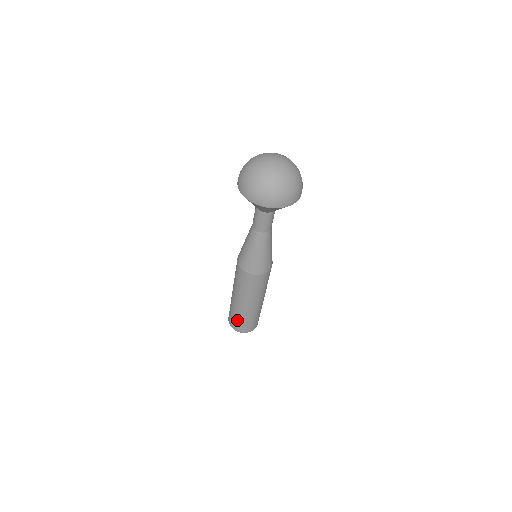
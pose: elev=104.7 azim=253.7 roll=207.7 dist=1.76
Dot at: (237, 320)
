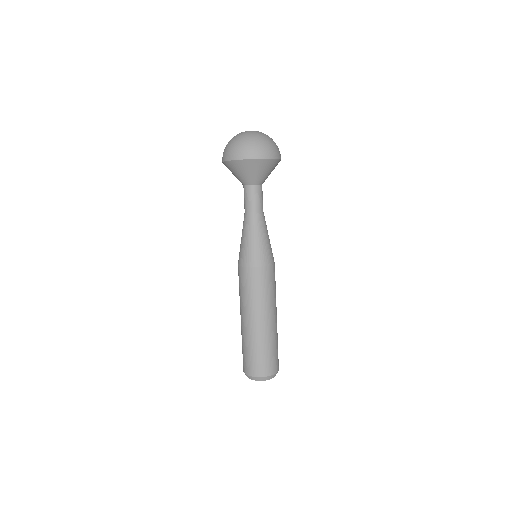
Dot at: (255, 356)
